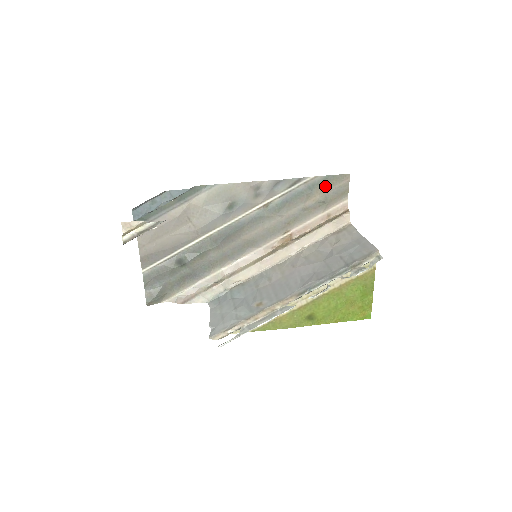
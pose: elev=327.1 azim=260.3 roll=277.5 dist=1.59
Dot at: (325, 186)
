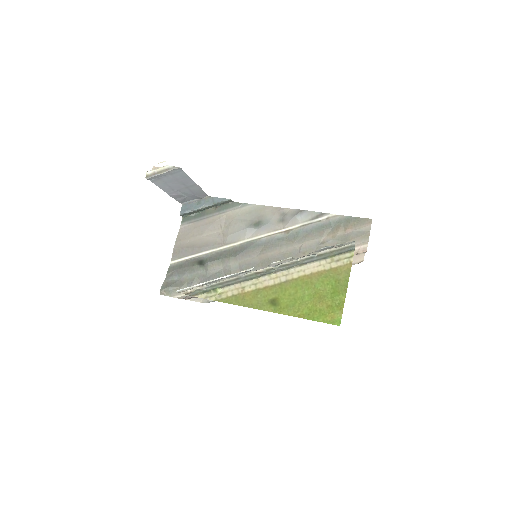
Dot at: (346, 225)
